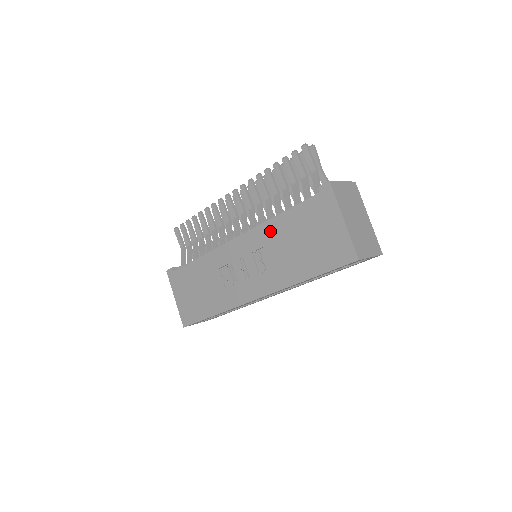
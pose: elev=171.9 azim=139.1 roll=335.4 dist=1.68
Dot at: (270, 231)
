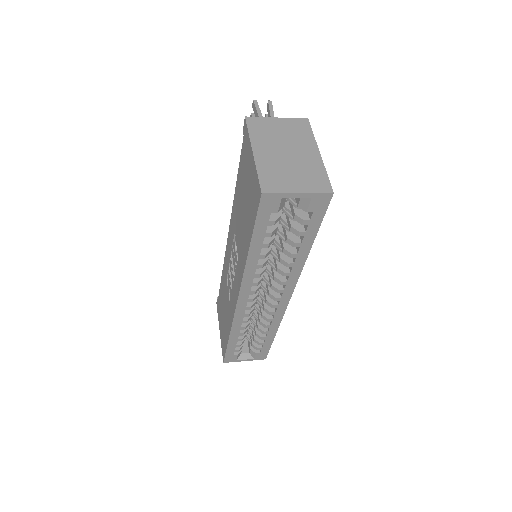
Dot at: (235, 211)
